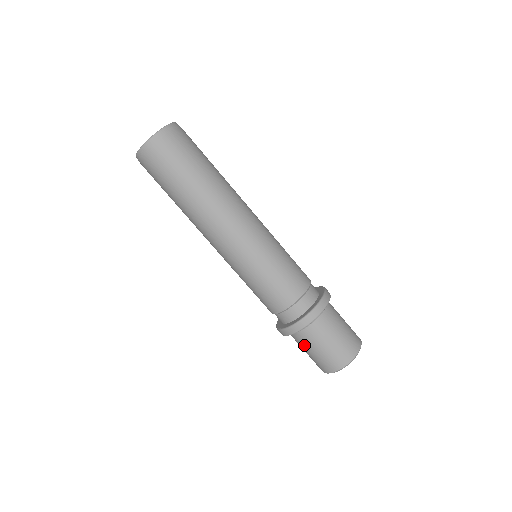
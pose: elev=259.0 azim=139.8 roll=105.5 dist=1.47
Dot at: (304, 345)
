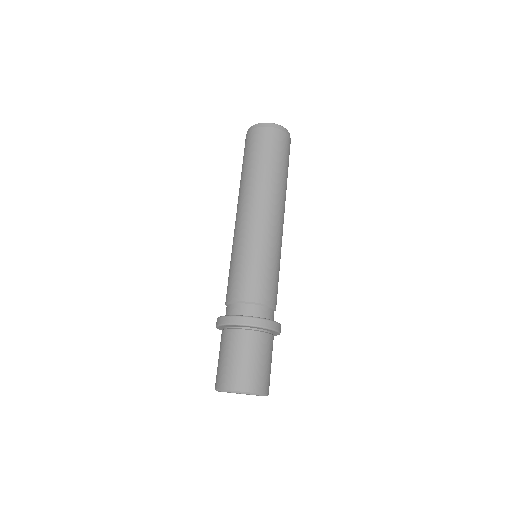
Dot at: (224, 346)
